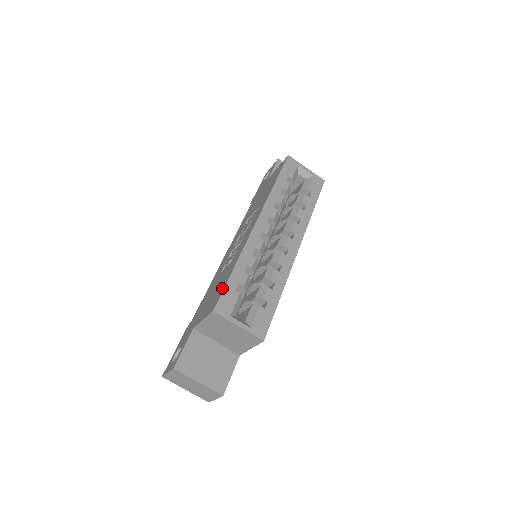
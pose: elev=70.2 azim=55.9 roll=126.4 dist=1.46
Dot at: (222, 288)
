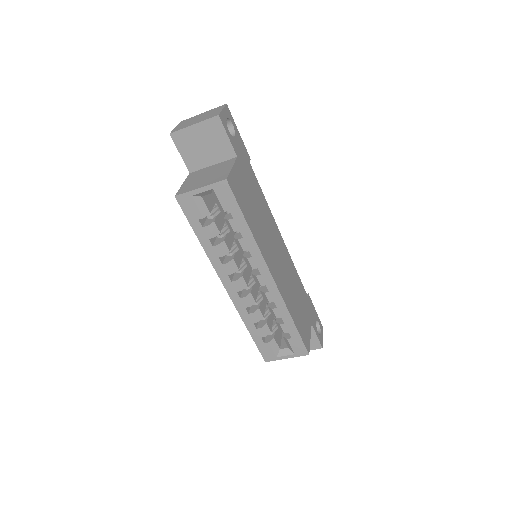
Dot at: occluded
